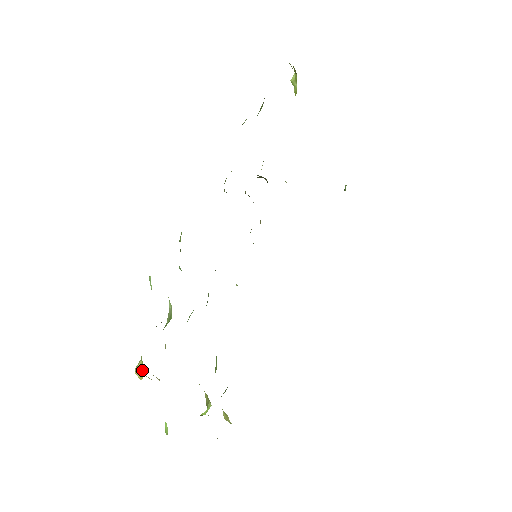
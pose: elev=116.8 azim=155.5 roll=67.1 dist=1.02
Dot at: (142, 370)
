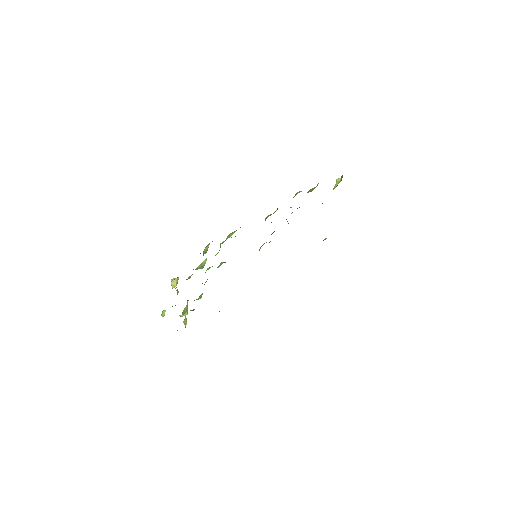
Dot at: (175, 283)
